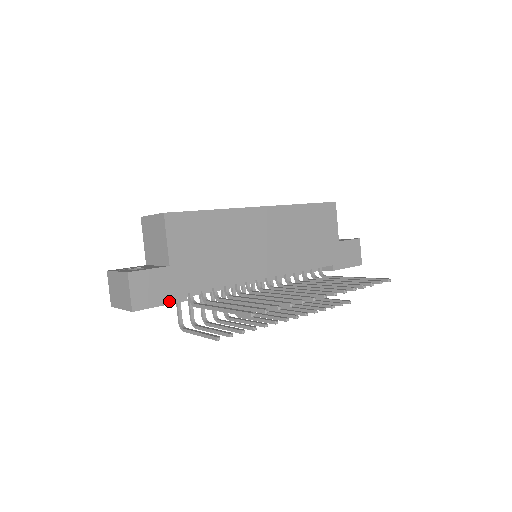
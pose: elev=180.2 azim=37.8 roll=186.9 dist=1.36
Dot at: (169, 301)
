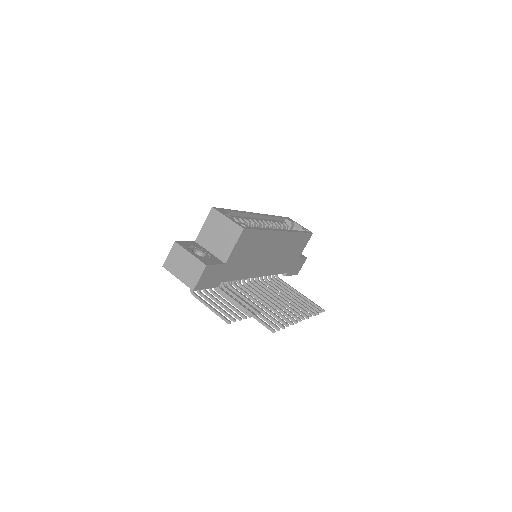
Dot at: (212, 286)
